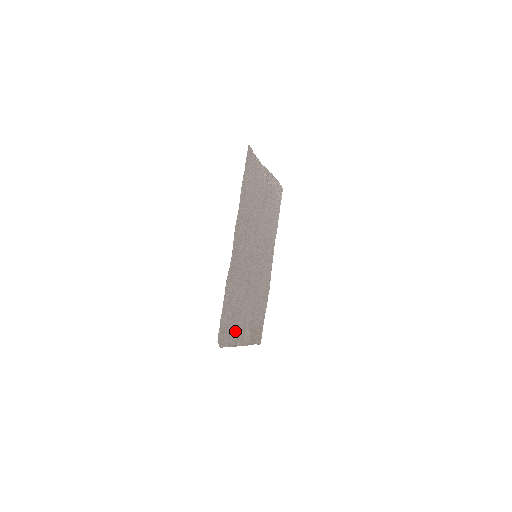
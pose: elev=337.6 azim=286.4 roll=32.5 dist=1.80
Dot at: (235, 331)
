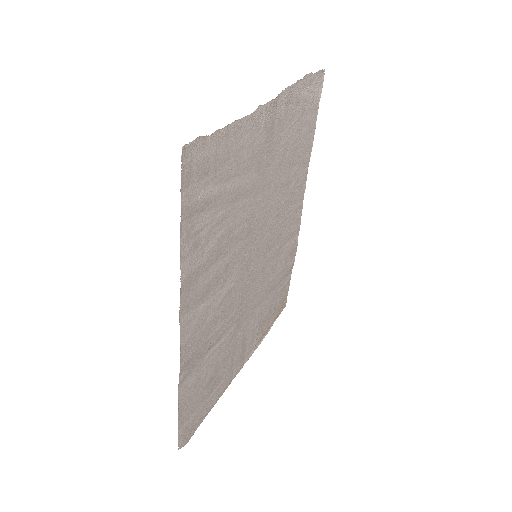
Dot at: (222, 380)
